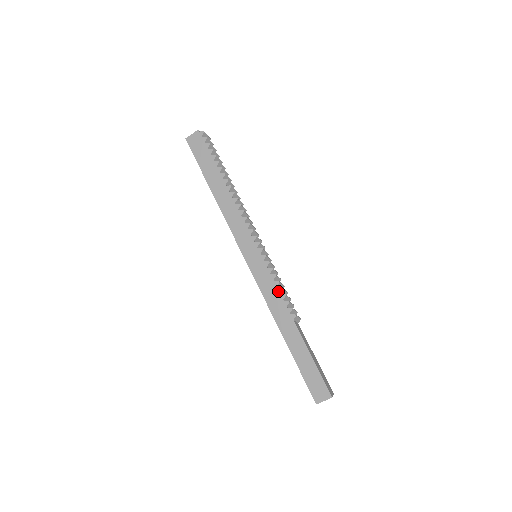
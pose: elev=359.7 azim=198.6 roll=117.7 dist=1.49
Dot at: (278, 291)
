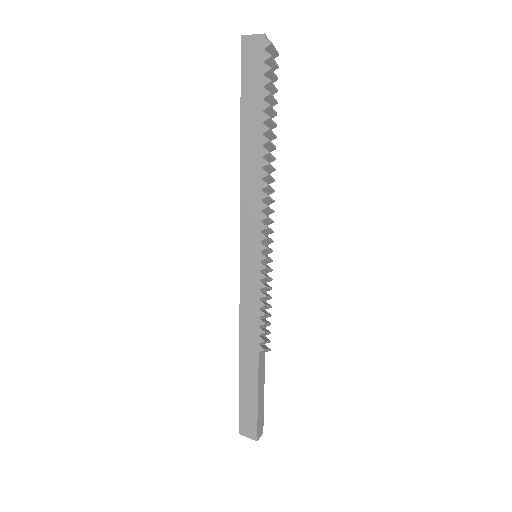
Dot at: (259, 313)
